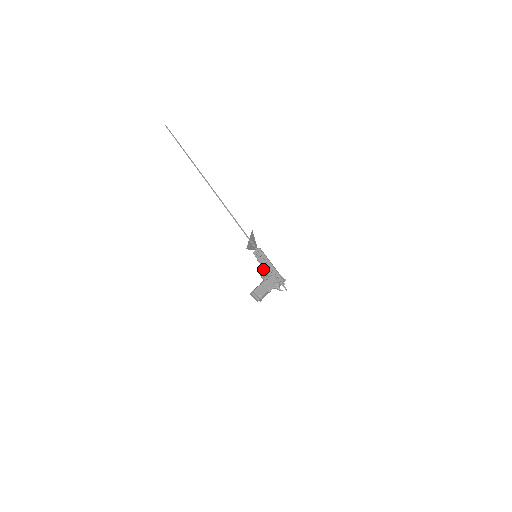
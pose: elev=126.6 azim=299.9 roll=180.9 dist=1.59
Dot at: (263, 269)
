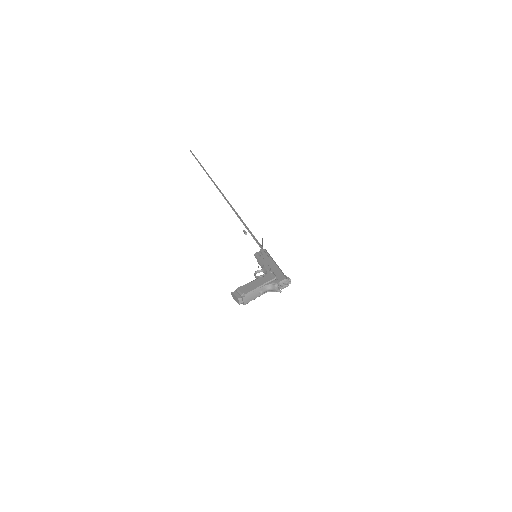
Dot at: (261, 269)
